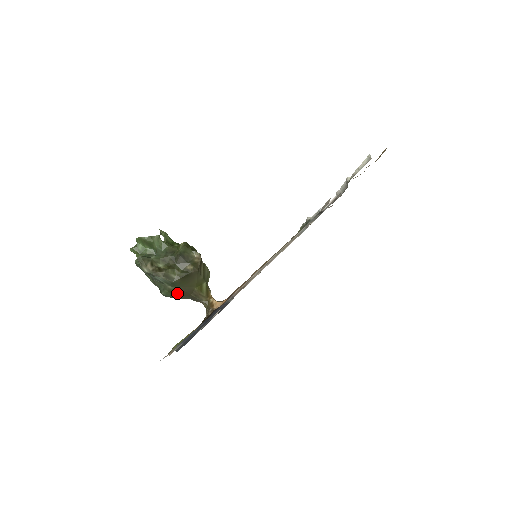
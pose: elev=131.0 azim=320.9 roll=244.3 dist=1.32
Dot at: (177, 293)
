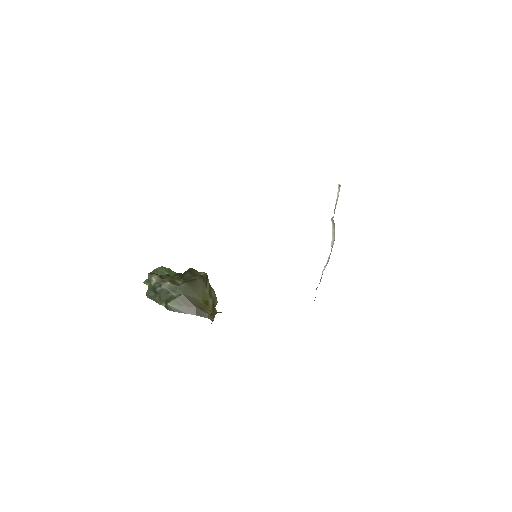
Dot at: (182, 304)
